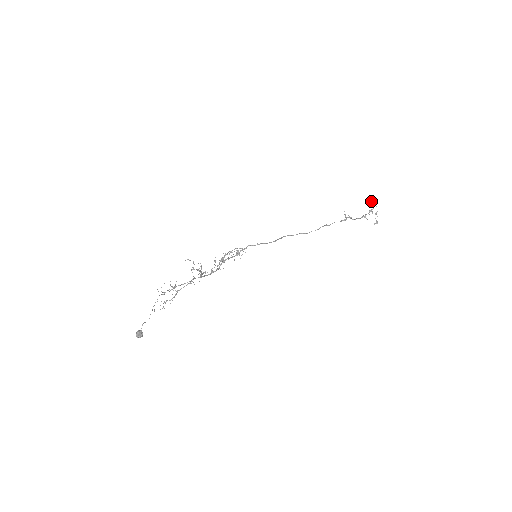
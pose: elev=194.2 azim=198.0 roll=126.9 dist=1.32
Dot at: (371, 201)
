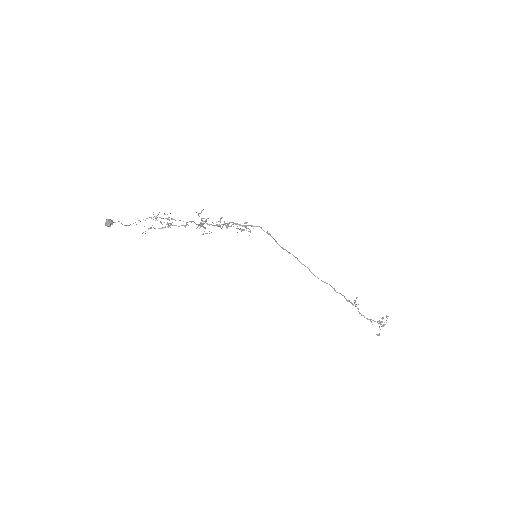
Dot at: occluded
